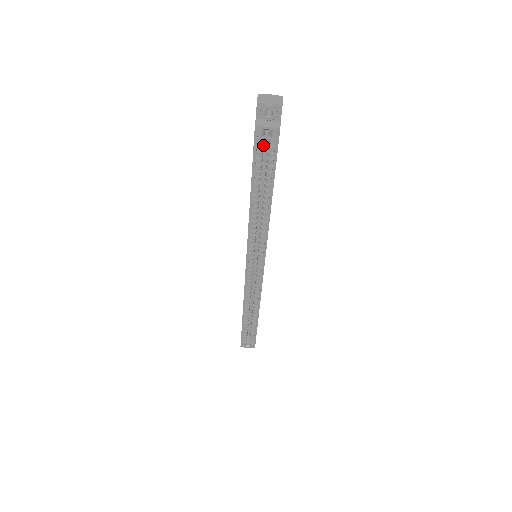
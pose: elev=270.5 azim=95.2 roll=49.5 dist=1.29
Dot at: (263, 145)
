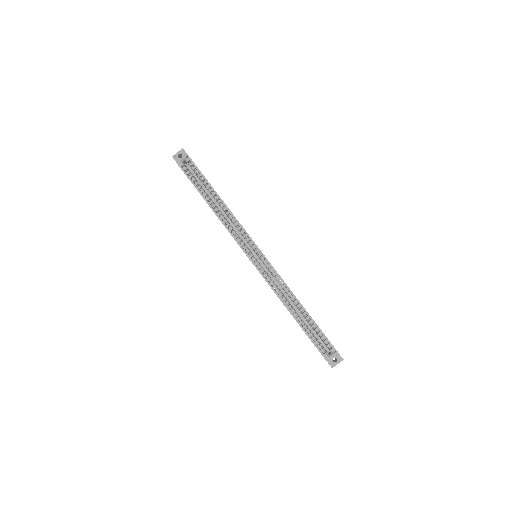
Dot at: (190, 172)
